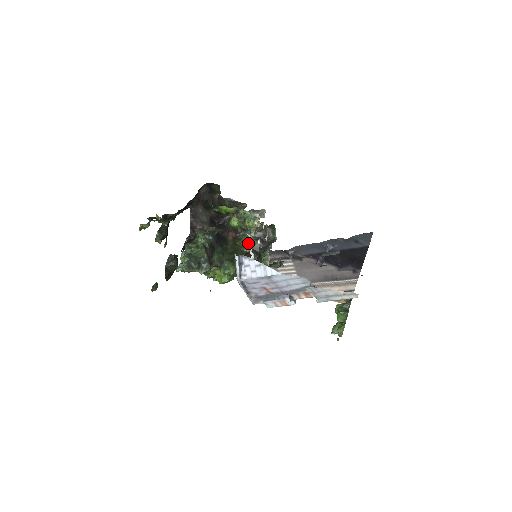
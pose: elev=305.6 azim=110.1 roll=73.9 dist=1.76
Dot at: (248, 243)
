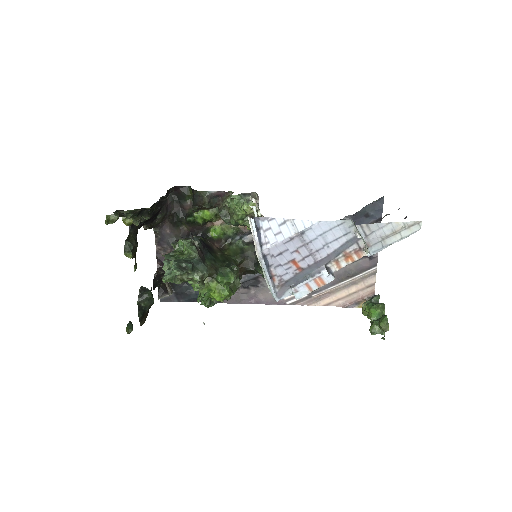
Dot at: (239, 250)
